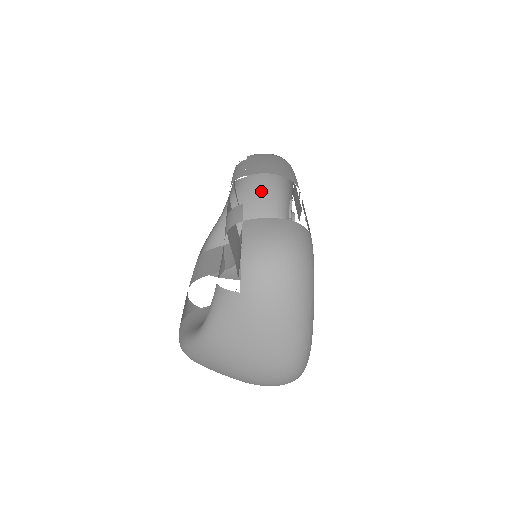
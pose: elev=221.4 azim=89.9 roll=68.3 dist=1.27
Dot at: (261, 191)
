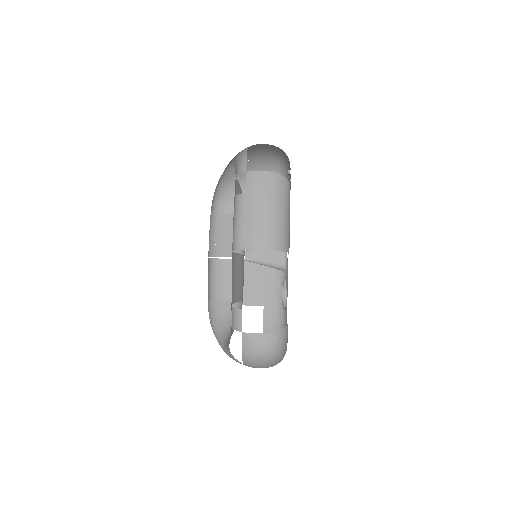
Dot at: (262, 146)
